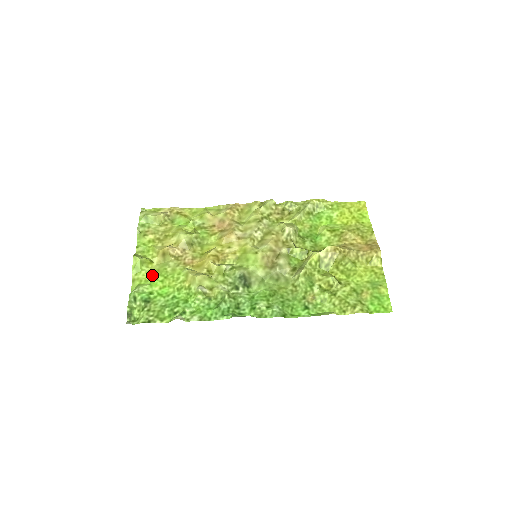
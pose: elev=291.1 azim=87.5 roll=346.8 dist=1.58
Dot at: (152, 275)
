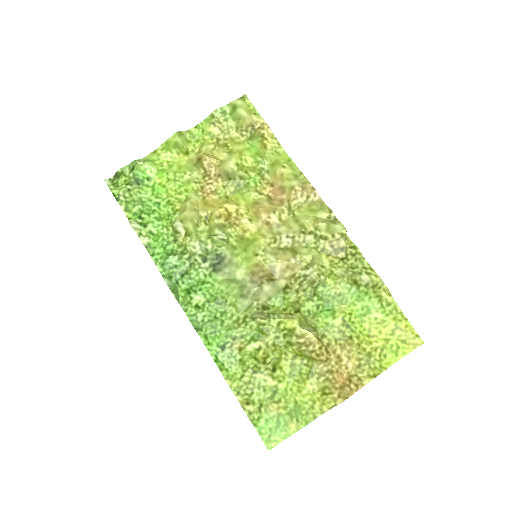
Dot at: (171, 165)
